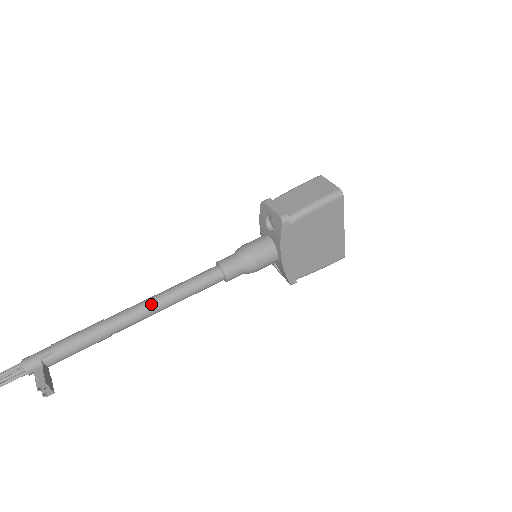
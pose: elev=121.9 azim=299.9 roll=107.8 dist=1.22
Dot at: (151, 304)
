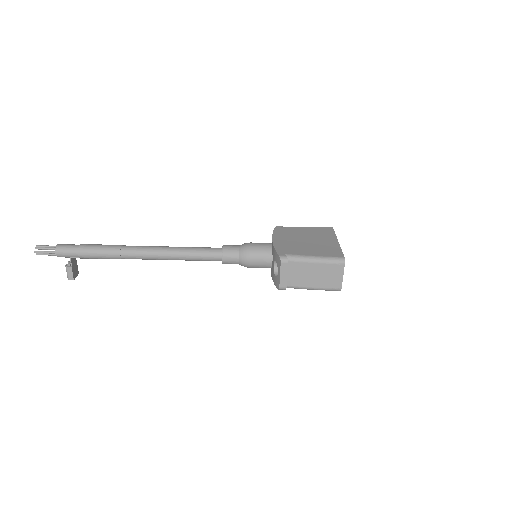
Dot at: (159, 259)
